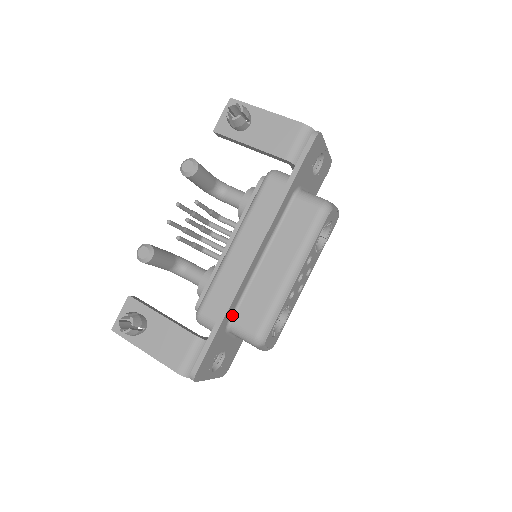
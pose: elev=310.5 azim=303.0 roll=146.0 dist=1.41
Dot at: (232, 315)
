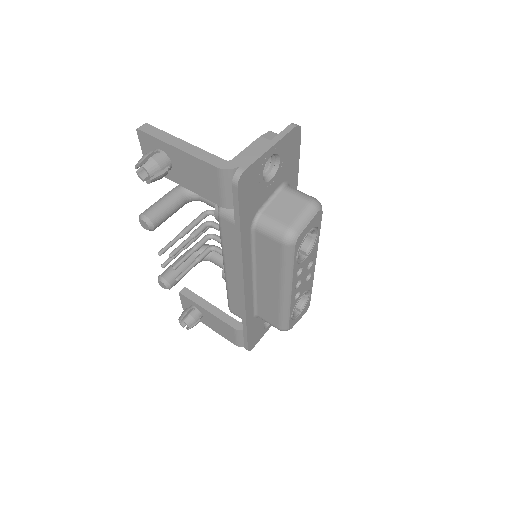
Dot at: (255, 313)
